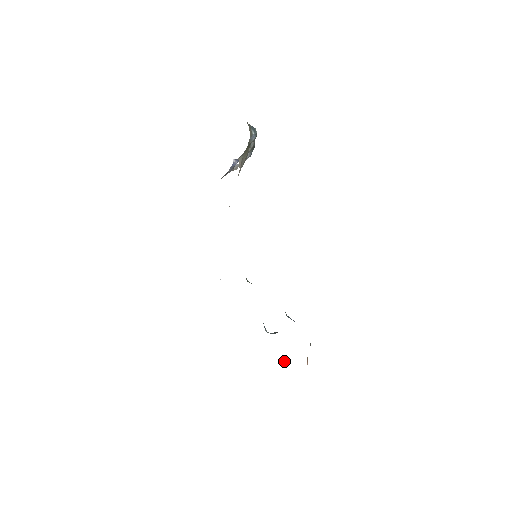
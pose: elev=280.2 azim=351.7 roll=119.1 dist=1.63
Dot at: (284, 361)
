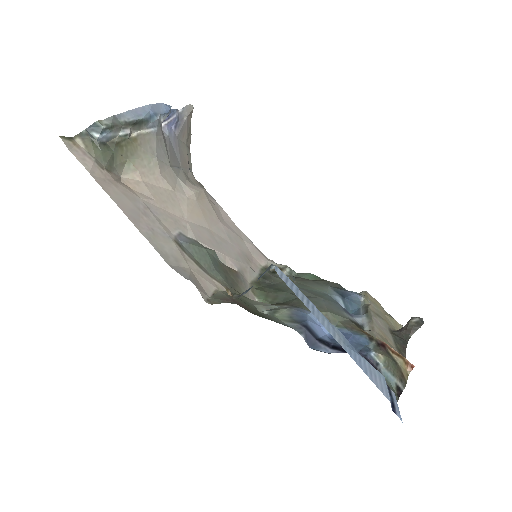
Dot at: (409, 329)
